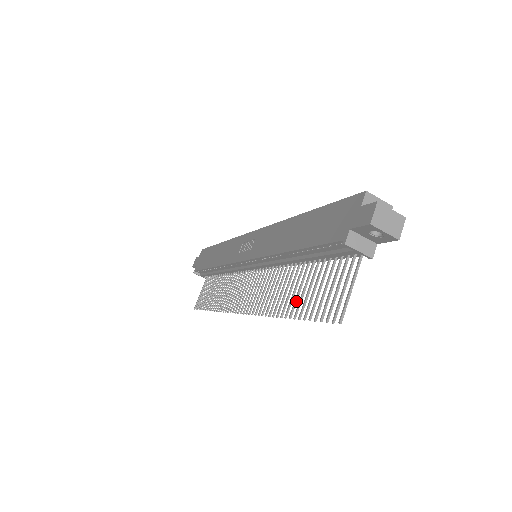
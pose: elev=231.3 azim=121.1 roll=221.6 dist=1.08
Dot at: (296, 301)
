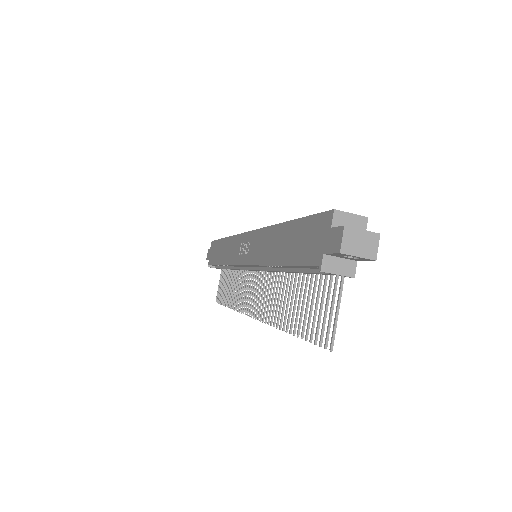
Dot at: (293, 315)
